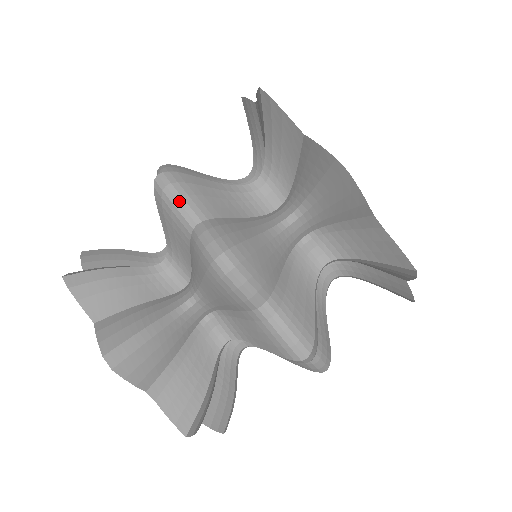
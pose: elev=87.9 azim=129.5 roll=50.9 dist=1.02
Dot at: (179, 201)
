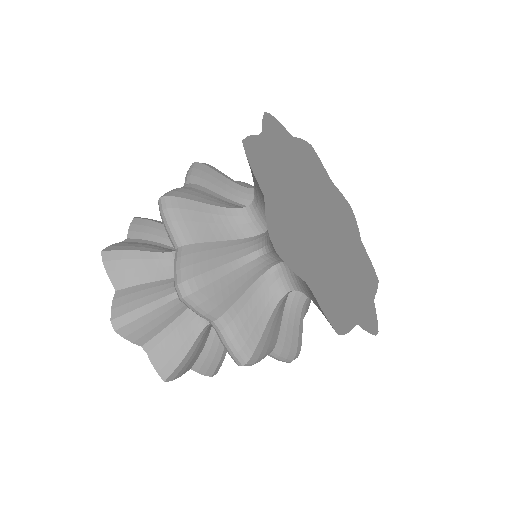
Dot at: (169, 225)
